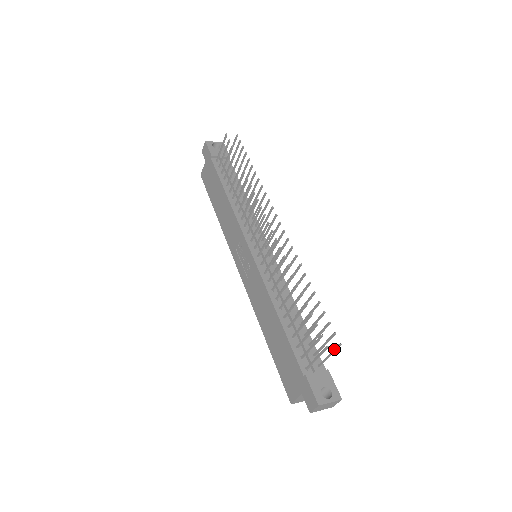
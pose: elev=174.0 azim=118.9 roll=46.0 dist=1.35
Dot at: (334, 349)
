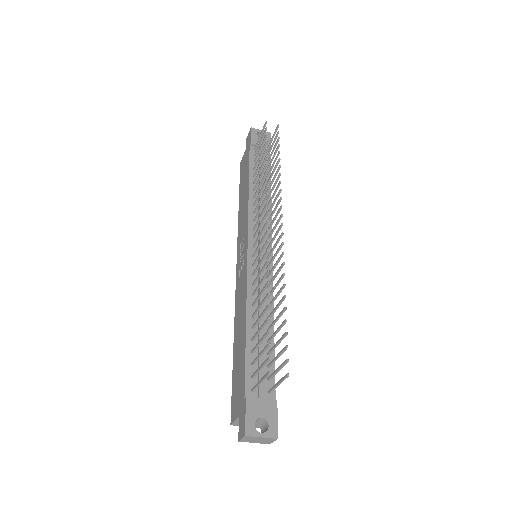
Dot at: (282, 378)
